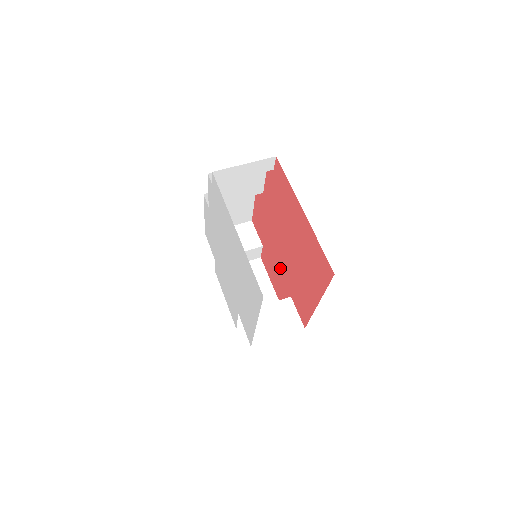
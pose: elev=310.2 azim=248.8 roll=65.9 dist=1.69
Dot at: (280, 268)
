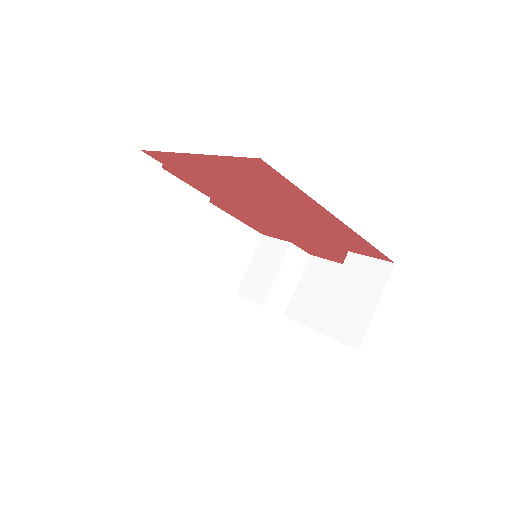
Dot at: (309, 239)
